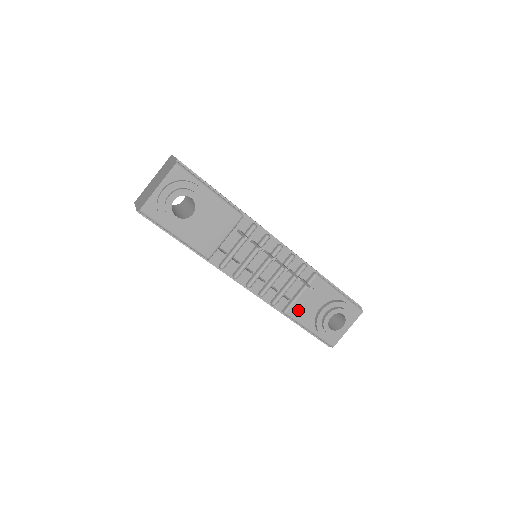
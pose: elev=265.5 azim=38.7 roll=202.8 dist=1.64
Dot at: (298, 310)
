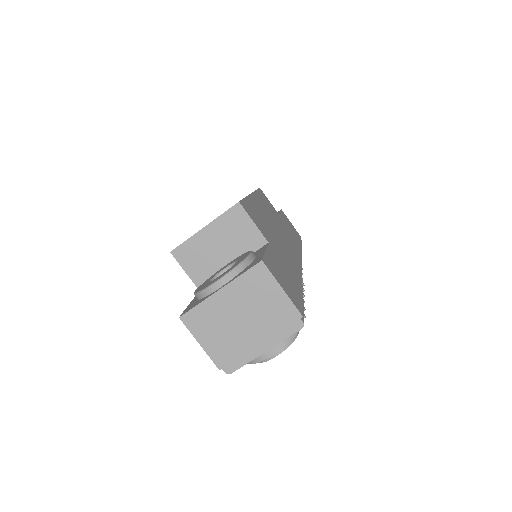
Dot at: occluded
